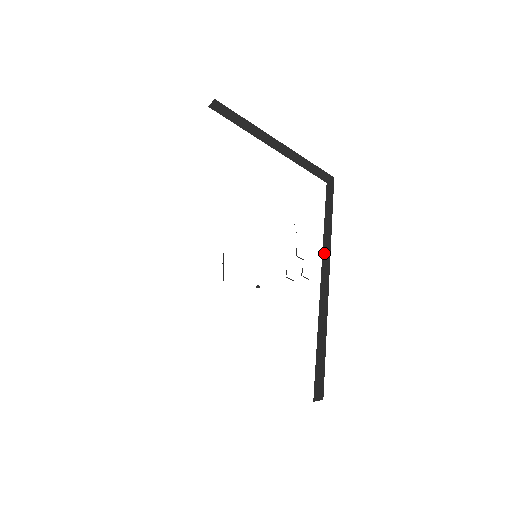
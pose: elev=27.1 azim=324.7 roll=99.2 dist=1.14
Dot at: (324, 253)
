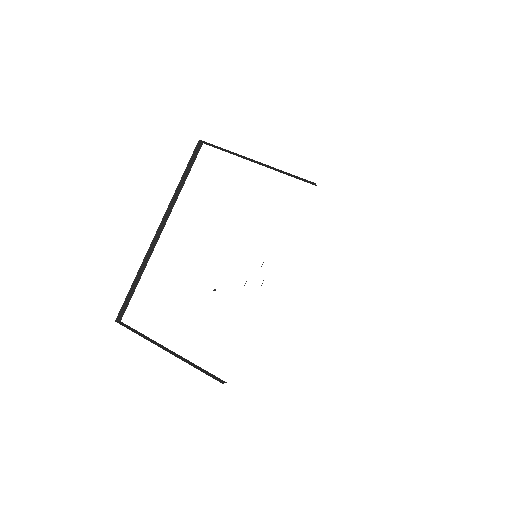
Dot at: occluded
